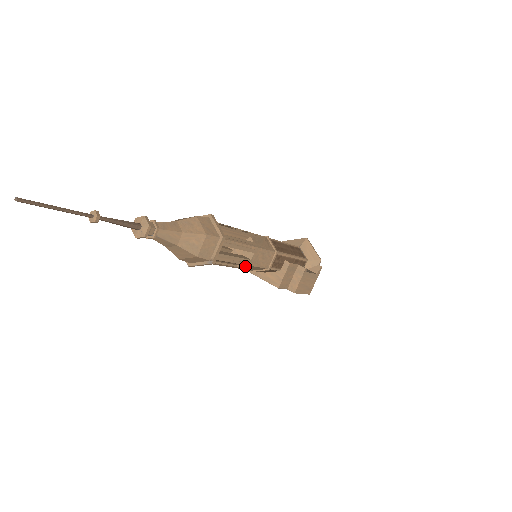
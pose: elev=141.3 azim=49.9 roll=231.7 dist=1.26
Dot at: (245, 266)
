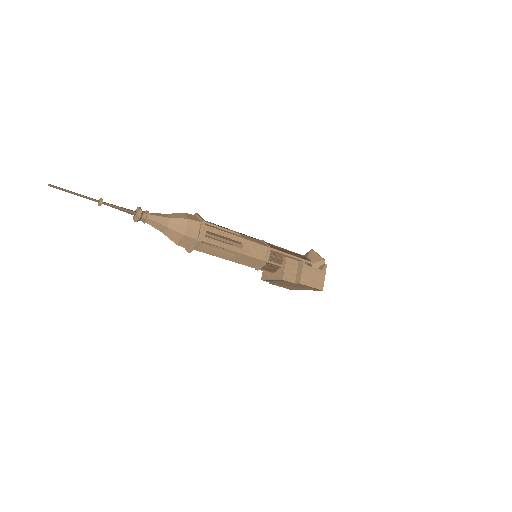
Dot at: (240, 256)
